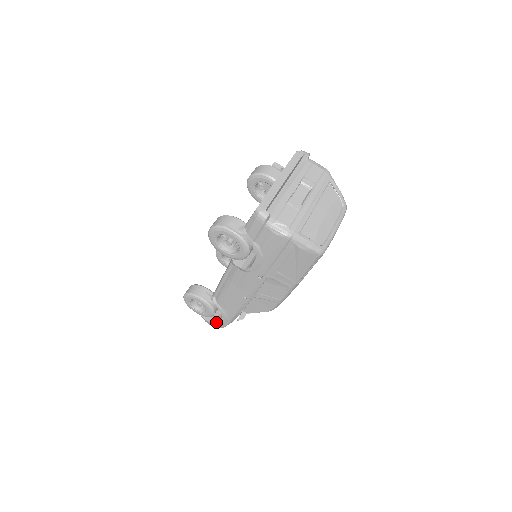
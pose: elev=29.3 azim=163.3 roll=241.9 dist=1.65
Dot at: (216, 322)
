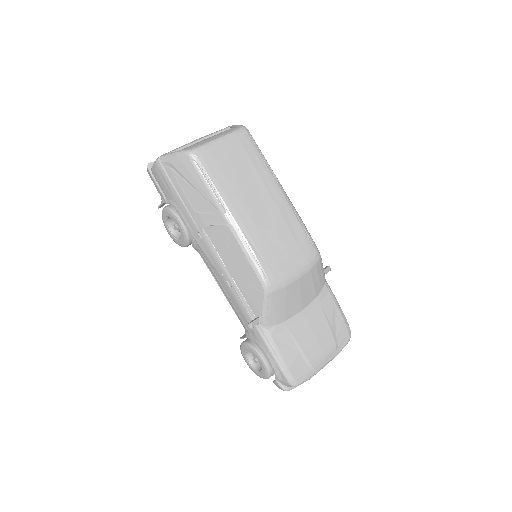
Dot at: (276, 374)
